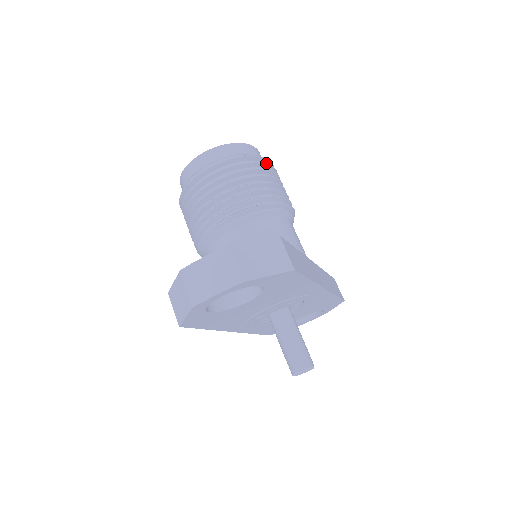
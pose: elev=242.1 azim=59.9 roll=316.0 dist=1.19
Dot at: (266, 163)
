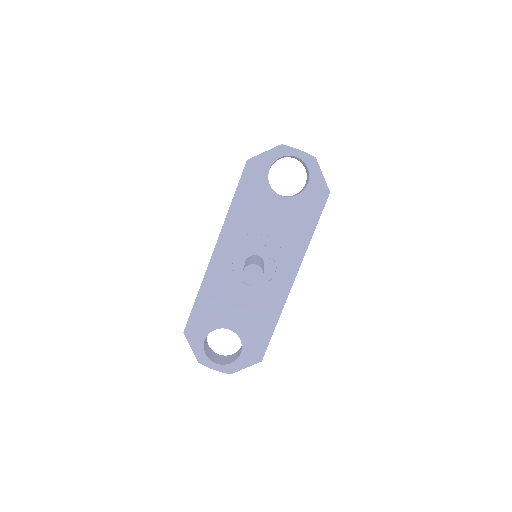
Dot at: occluded
